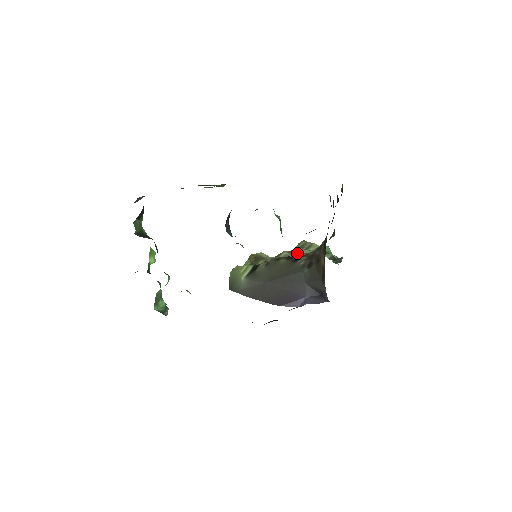
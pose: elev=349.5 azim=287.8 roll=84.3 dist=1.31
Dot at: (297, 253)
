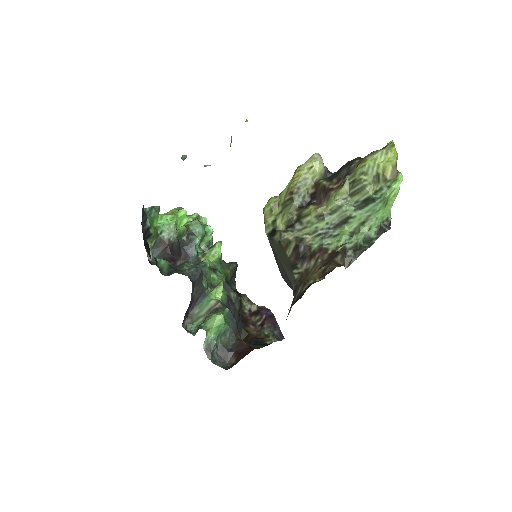
Dot at: (323, 221)
